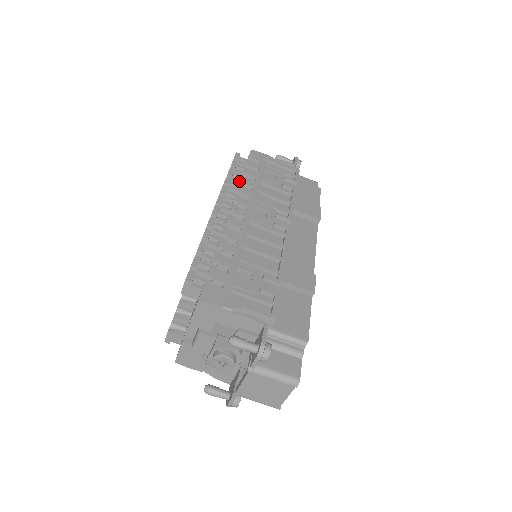
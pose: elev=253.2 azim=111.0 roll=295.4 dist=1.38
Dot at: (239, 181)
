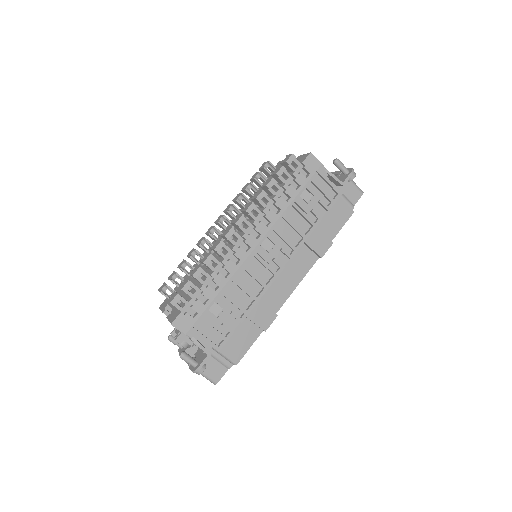
Dot at: (274, 194)
